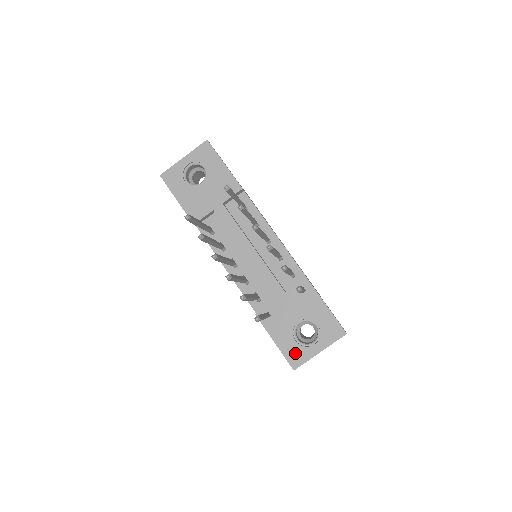
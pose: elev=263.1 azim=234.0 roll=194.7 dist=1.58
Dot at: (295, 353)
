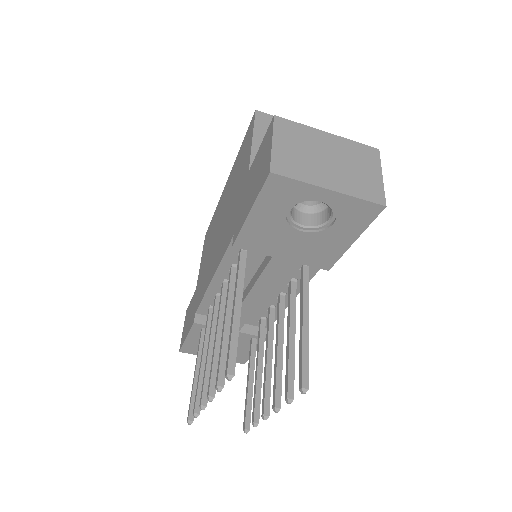
Dot at: (194, 349)
